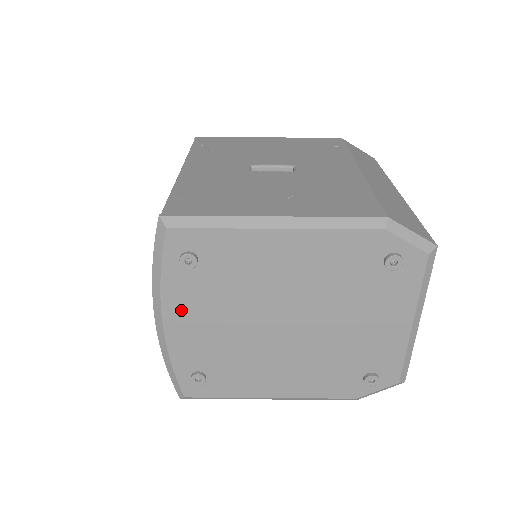
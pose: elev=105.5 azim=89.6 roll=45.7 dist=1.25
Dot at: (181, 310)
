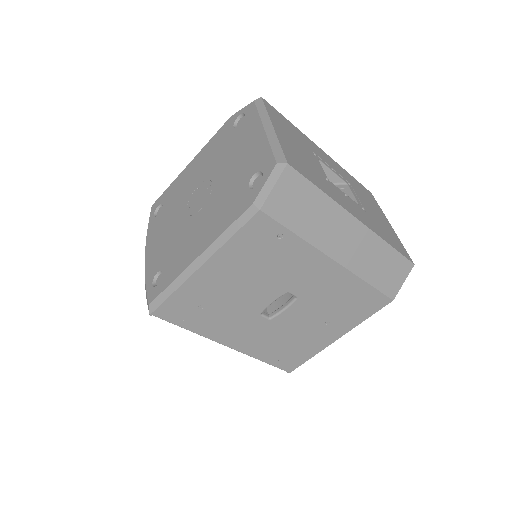
Dot at: occluded
